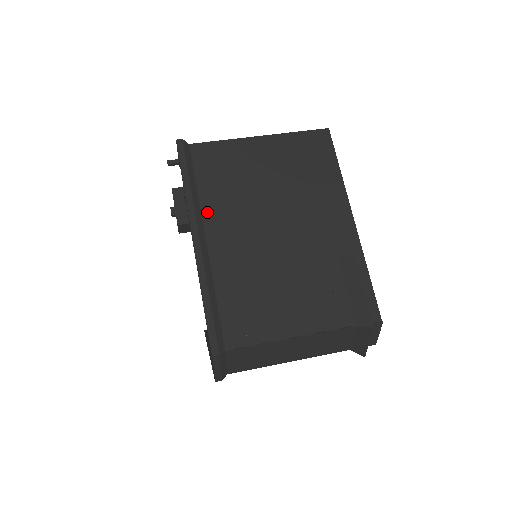
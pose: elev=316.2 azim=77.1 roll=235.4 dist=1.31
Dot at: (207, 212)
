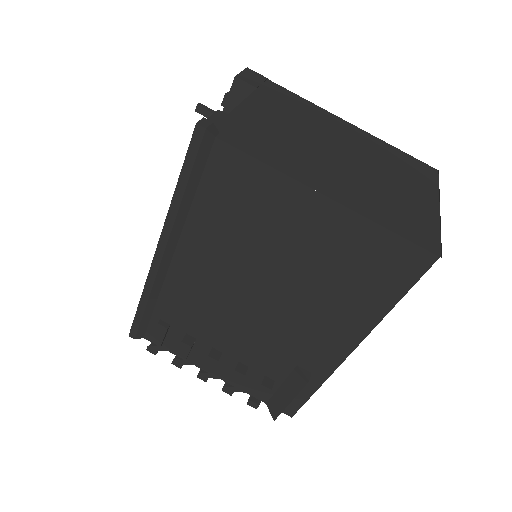
Dot at: (189, 234)
